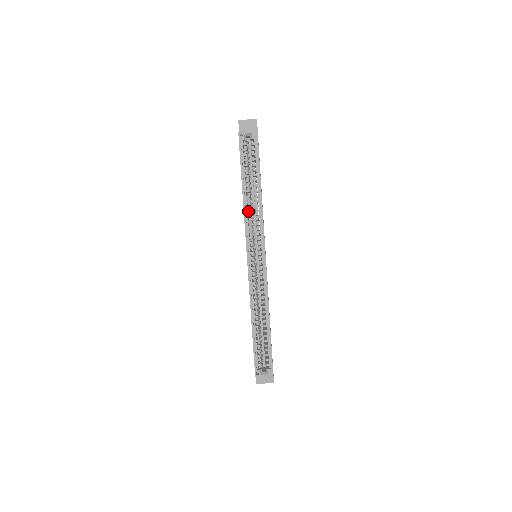
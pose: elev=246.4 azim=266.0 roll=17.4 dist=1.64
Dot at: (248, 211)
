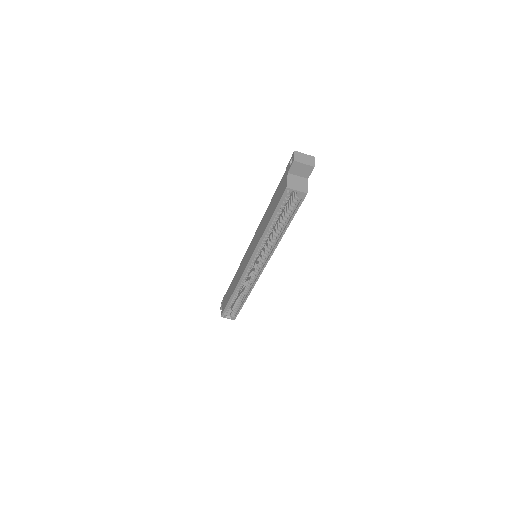
Dot at: (264, 240)
